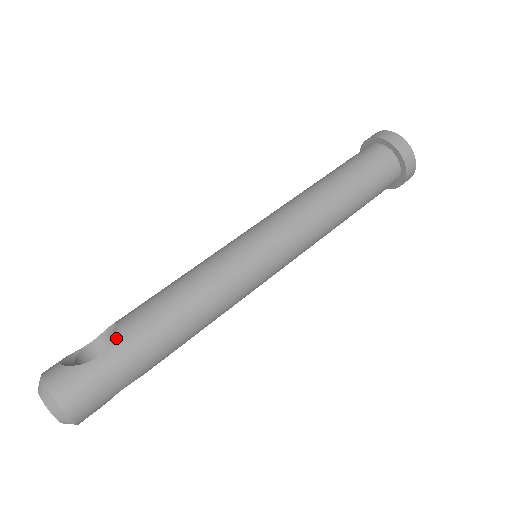
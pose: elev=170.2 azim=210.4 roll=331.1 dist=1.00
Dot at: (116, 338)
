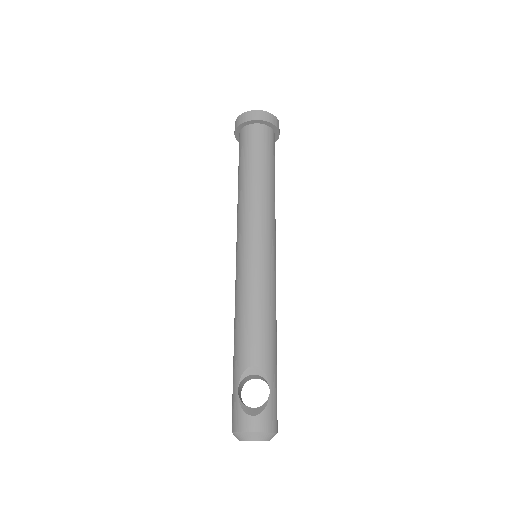
Dot at: (267, 373)
